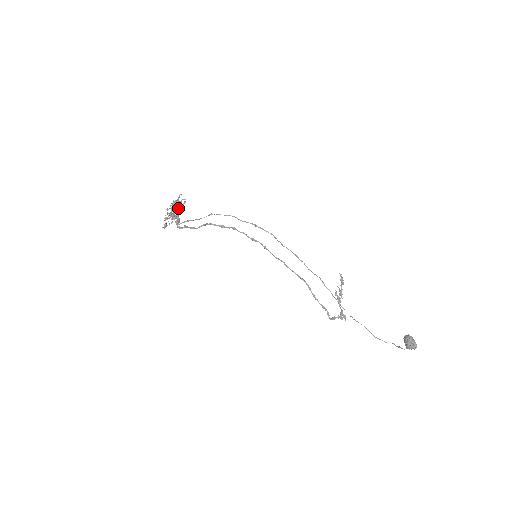
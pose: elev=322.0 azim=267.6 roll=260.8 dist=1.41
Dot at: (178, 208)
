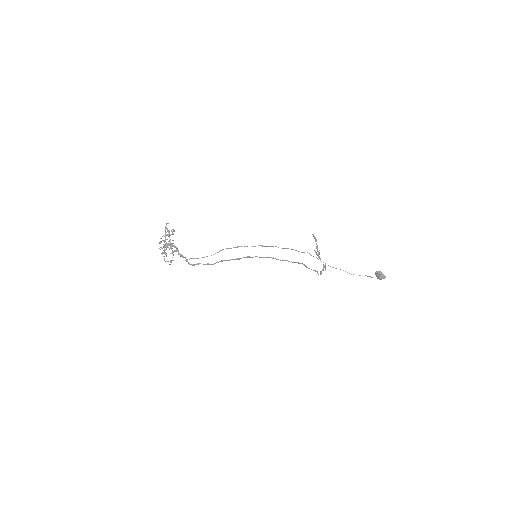
Dot at: (167, 235)
